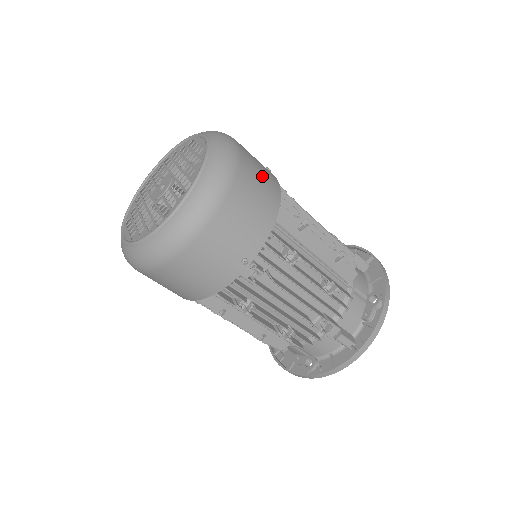
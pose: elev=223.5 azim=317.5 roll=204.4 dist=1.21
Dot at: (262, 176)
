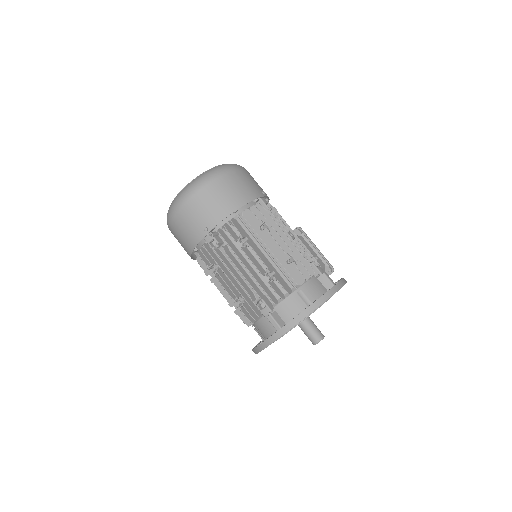
Dot at: (240, 187)
